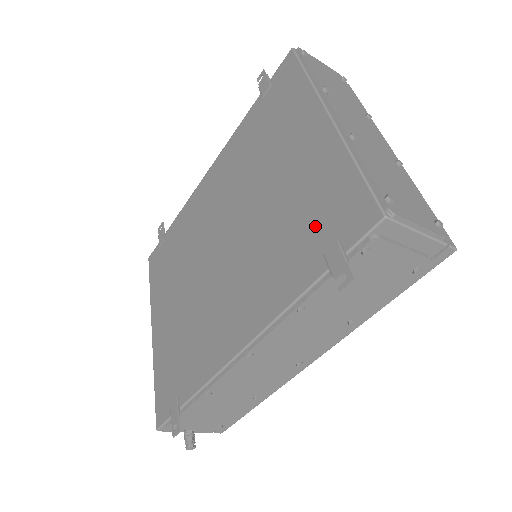
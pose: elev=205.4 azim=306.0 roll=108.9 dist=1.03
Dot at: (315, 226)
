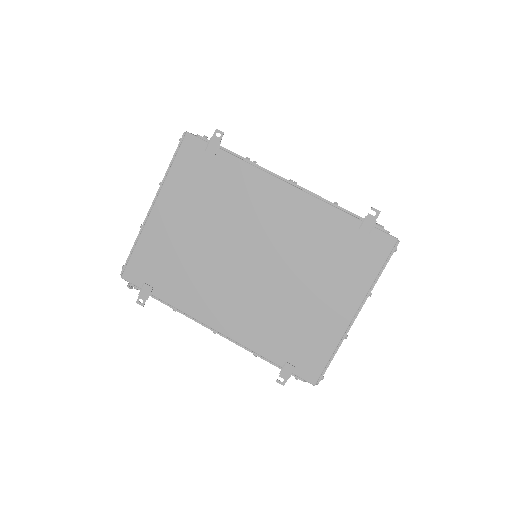
Dot at: (296, 346)
